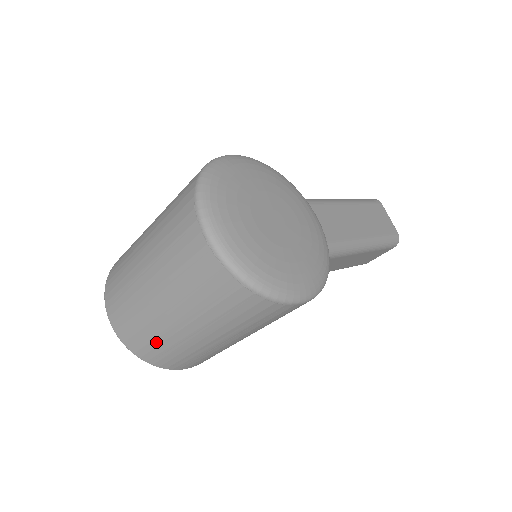
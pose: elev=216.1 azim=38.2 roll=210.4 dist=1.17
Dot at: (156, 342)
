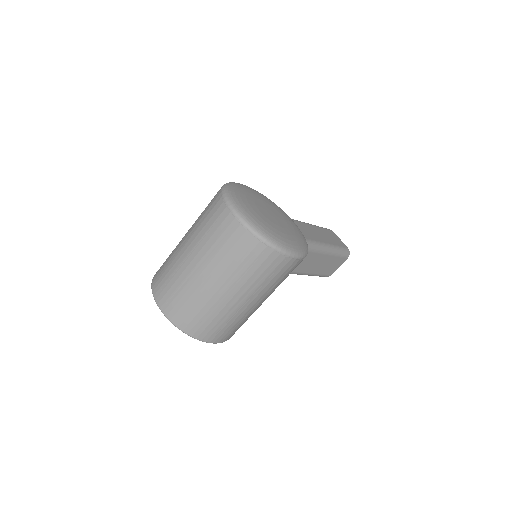
Dot at: (197, 310)
